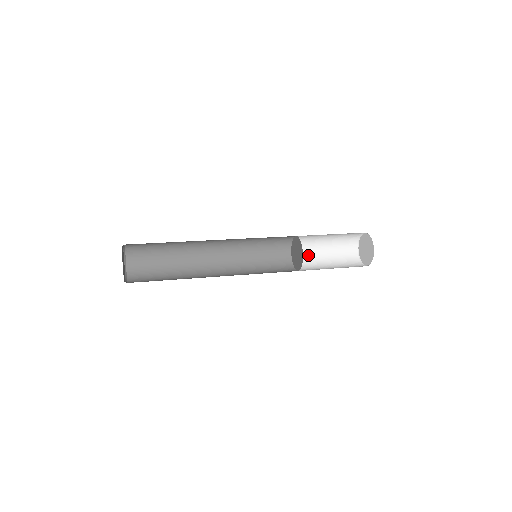
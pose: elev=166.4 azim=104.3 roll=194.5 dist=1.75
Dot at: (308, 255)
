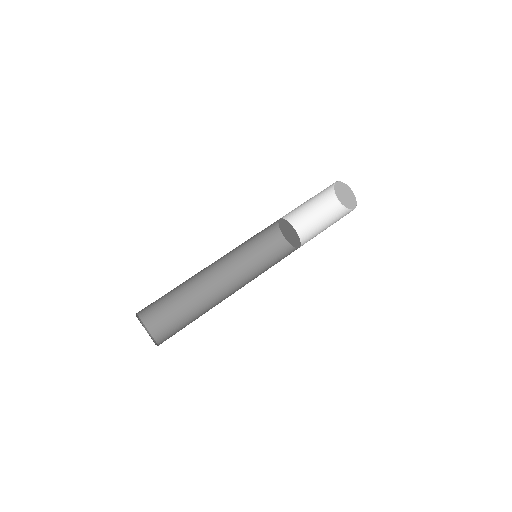
Dot at: occluded
